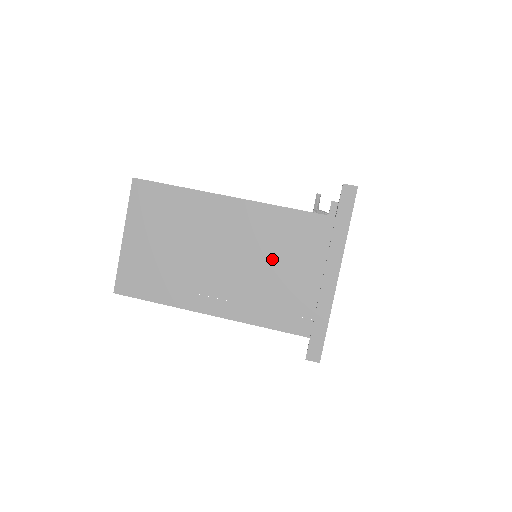
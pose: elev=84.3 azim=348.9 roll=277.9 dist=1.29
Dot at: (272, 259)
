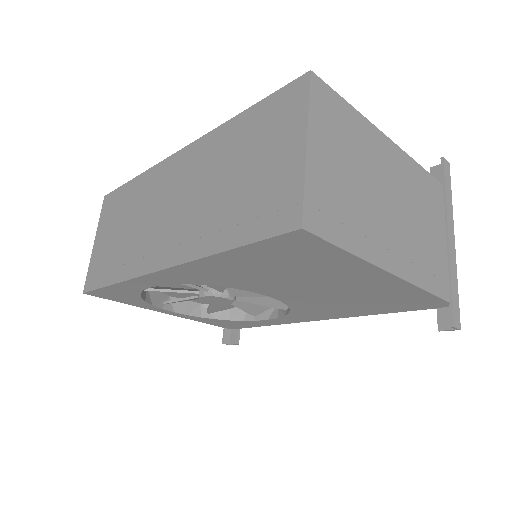
Dot at: (420, 215)
